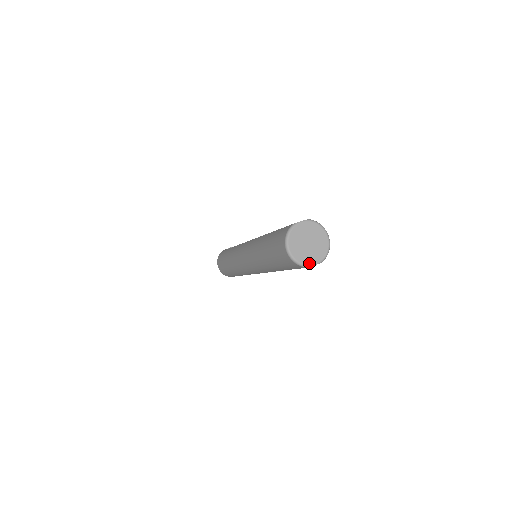
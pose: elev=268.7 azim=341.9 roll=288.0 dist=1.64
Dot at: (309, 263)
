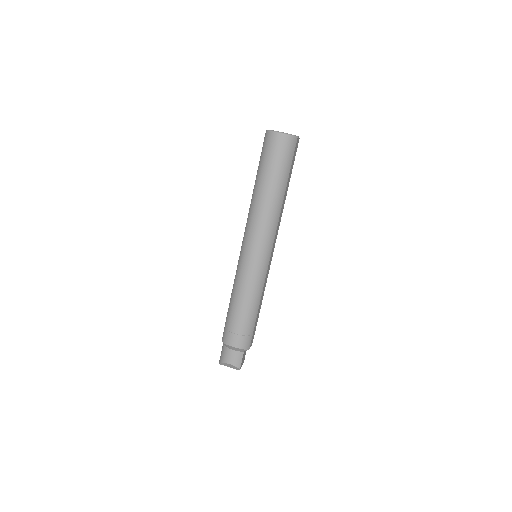
Dot at: (295, 136)
